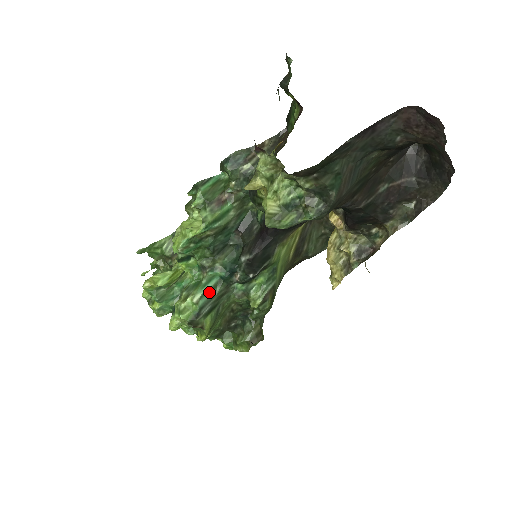
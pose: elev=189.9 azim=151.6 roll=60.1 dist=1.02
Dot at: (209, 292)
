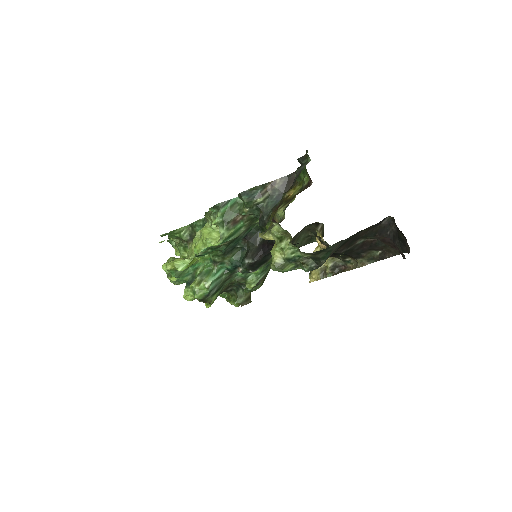
Dot at: (217, 279)
